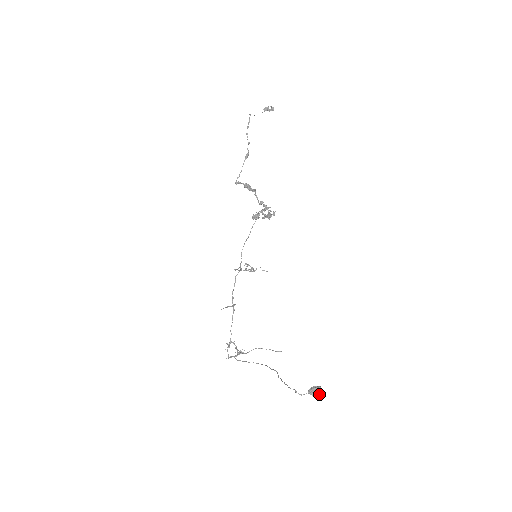
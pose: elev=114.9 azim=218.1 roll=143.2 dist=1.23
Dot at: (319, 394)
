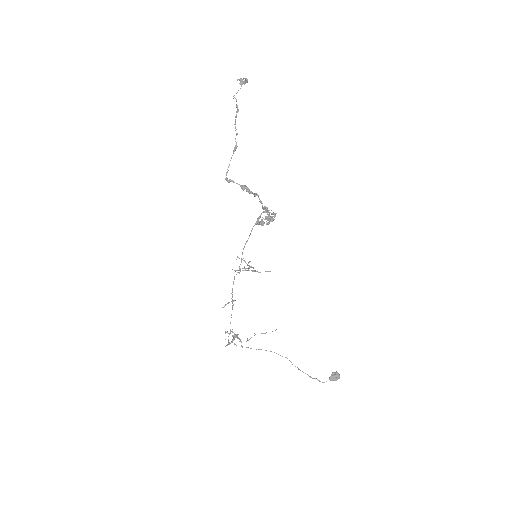
Dot at: occluded
